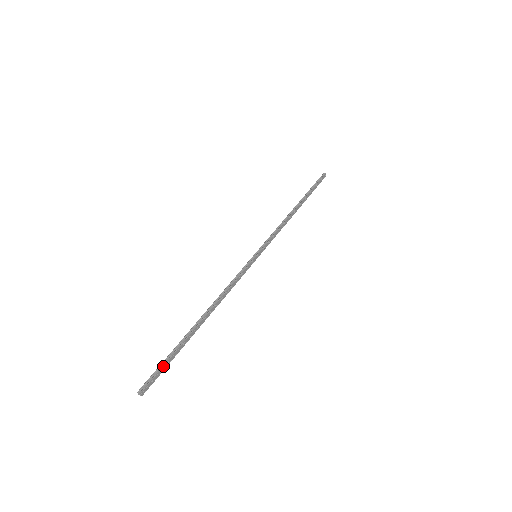
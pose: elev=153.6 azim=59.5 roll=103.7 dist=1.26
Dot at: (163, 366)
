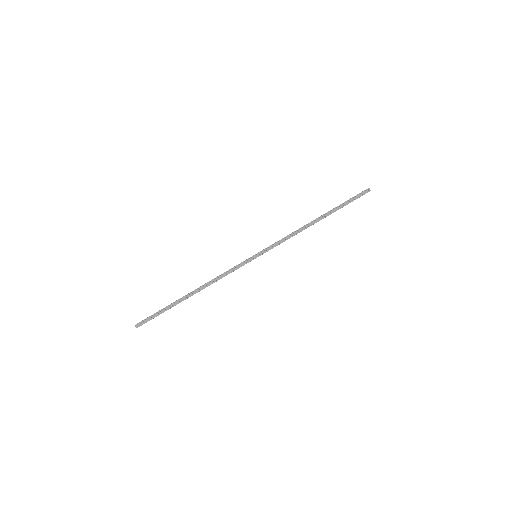
Dot at: (154, 315)
